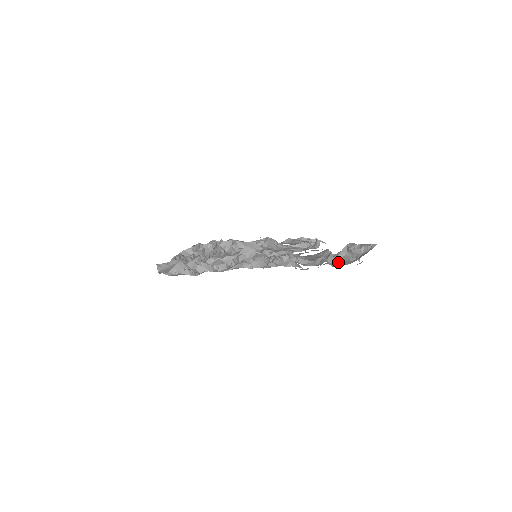
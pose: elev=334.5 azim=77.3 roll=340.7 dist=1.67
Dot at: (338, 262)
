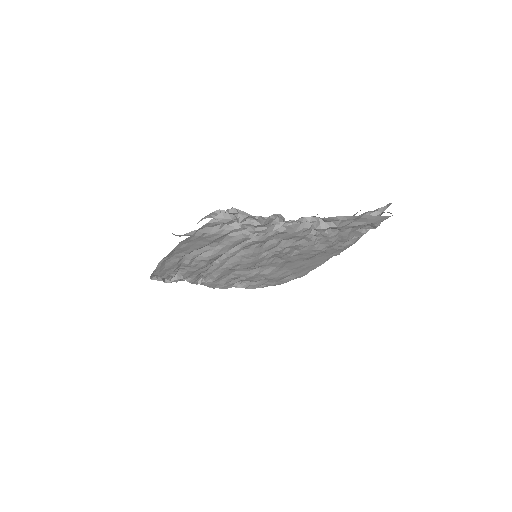
Dot at: occluded
